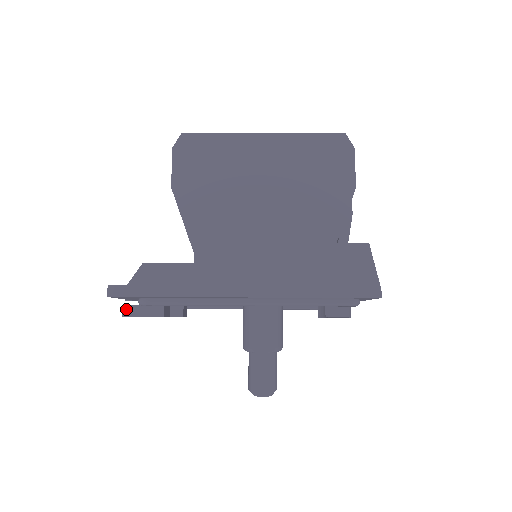
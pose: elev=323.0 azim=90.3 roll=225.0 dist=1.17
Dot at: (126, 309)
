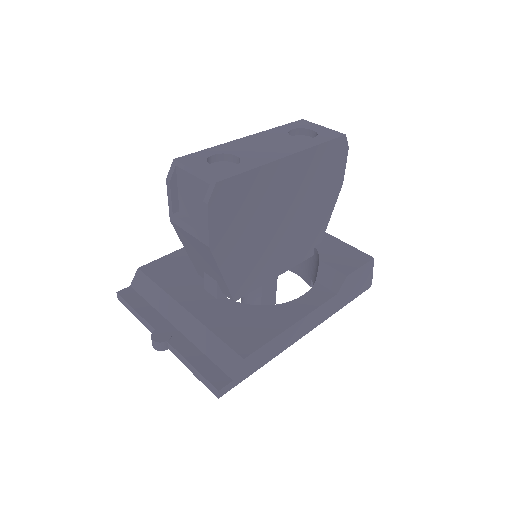
Dot at: occluded
